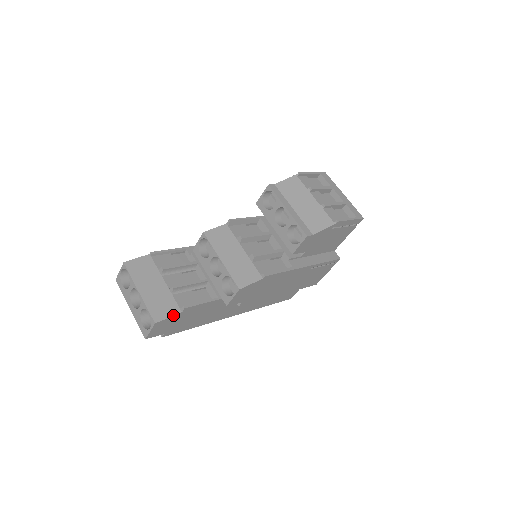
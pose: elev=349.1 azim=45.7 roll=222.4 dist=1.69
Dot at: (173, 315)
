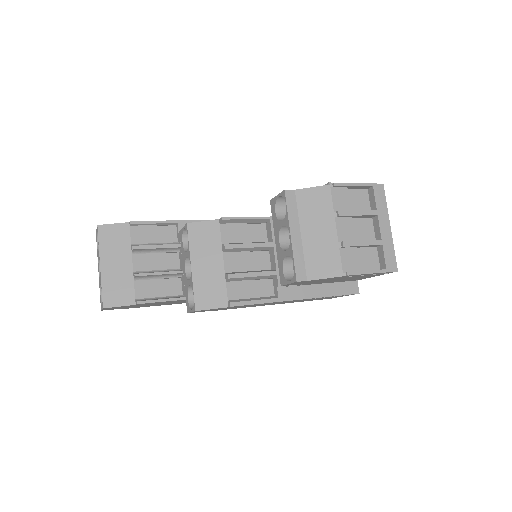
Dot at: (125, 305)
